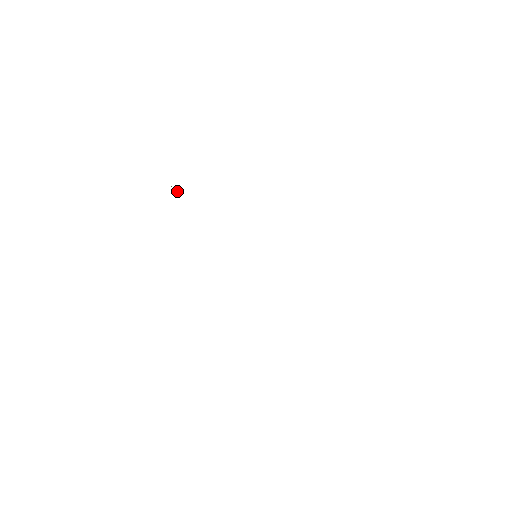
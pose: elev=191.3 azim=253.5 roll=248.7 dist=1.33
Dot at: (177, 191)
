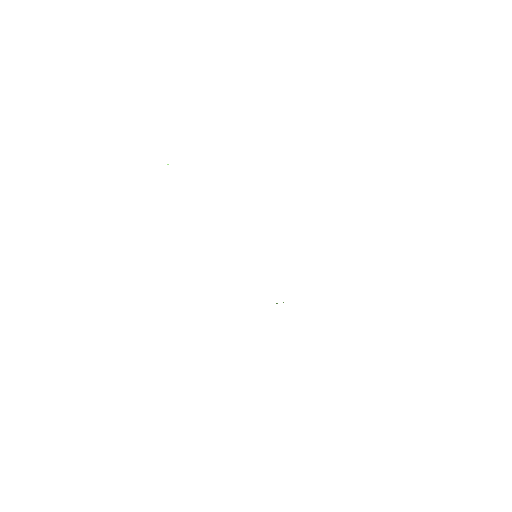
Dot at: (167, 164)
